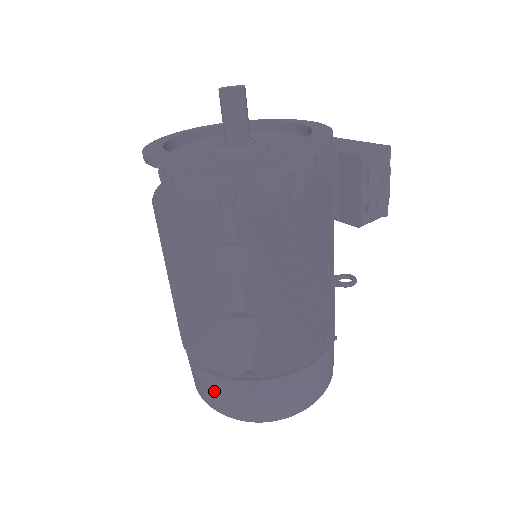
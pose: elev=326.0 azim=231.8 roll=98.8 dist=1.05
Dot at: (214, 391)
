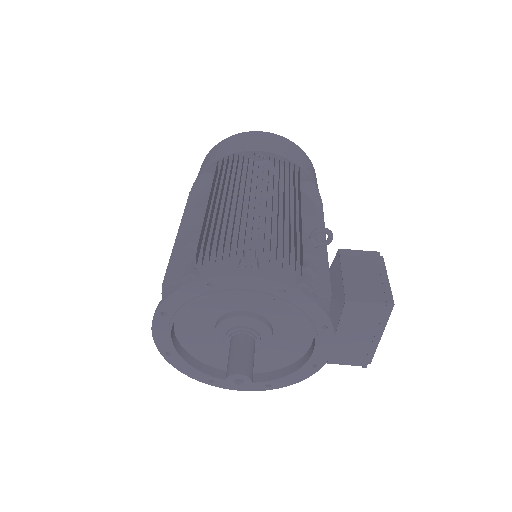
Dot at: occluded
